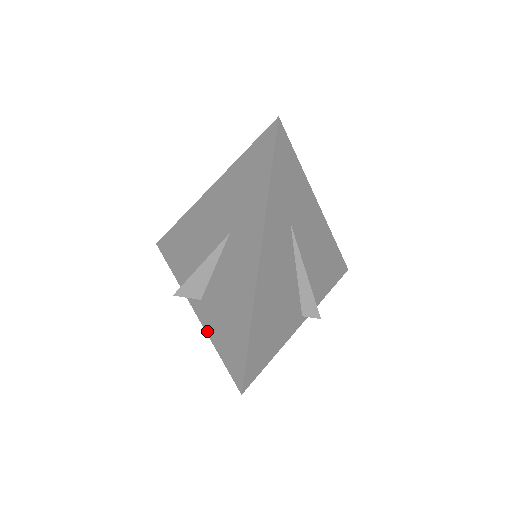
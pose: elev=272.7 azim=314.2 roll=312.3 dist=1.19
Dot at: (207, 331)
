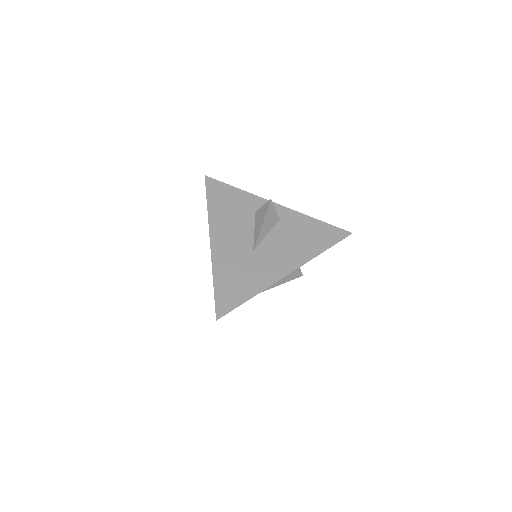
Dot at: occluded
